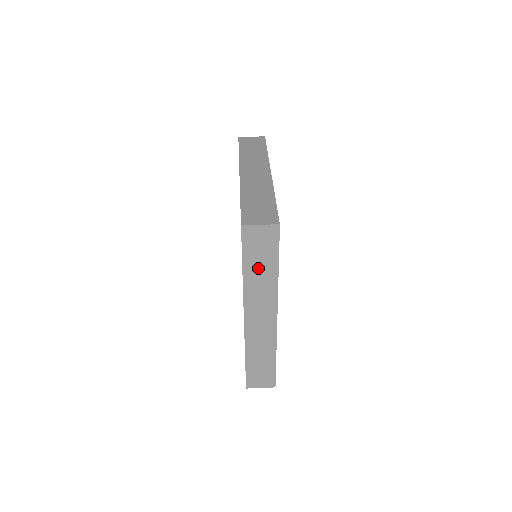
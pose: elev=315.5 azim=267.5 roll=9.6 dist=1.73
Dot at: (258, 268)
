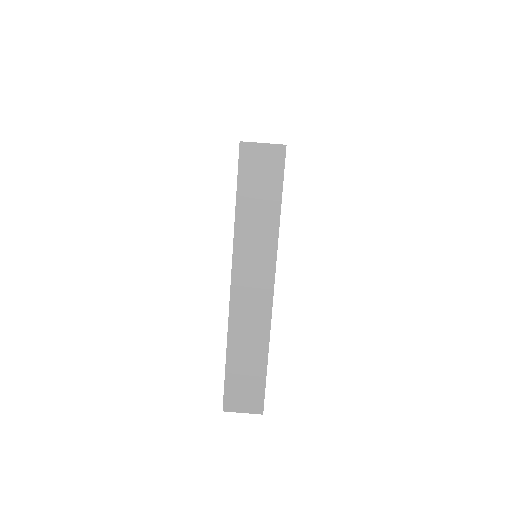
Dot at: occluded
